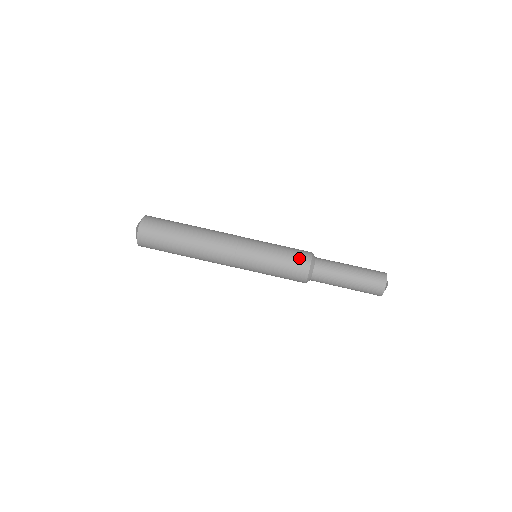
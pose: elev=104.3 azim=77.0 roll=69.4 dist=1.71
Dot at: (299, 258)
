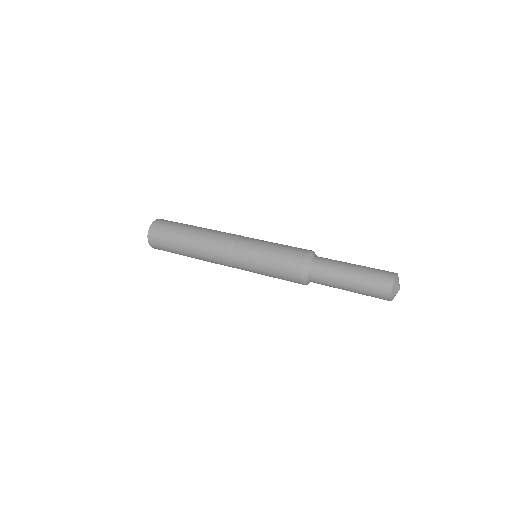
Dot at: (299, 248)
